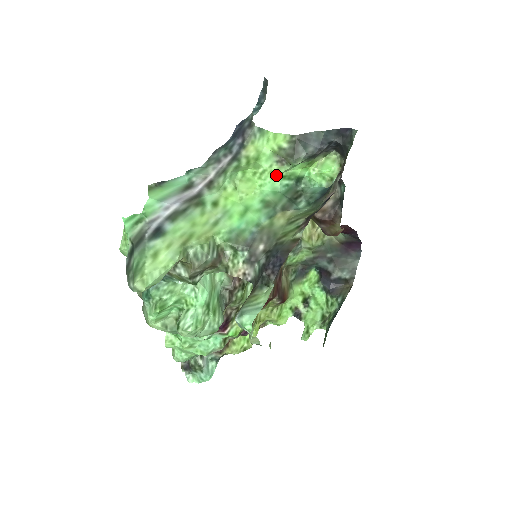
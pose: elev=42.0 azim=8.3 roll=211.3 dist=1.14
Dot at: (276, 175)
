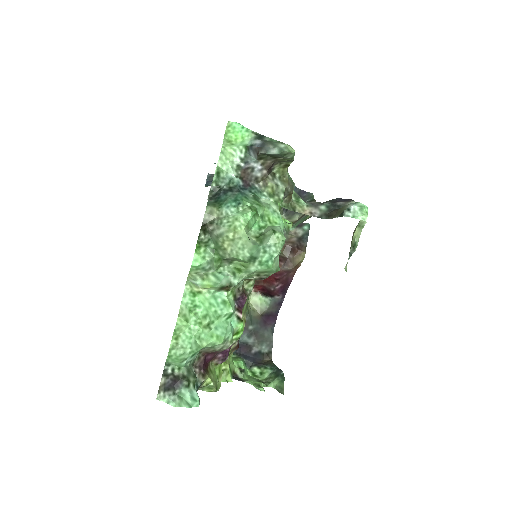
Dot at: occluded
